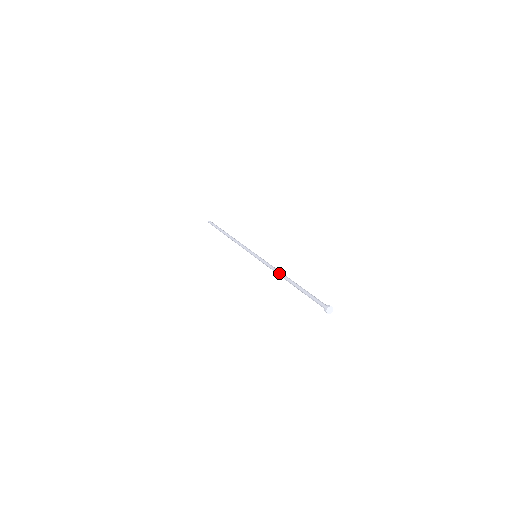
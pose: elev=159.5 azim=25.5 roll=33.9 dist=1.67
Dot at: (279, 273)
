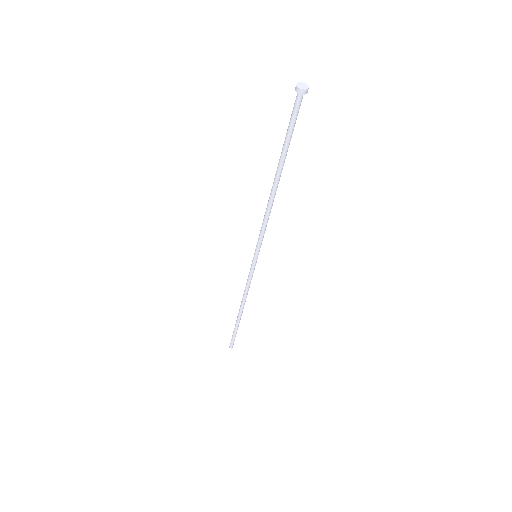
Dot at: occluded
